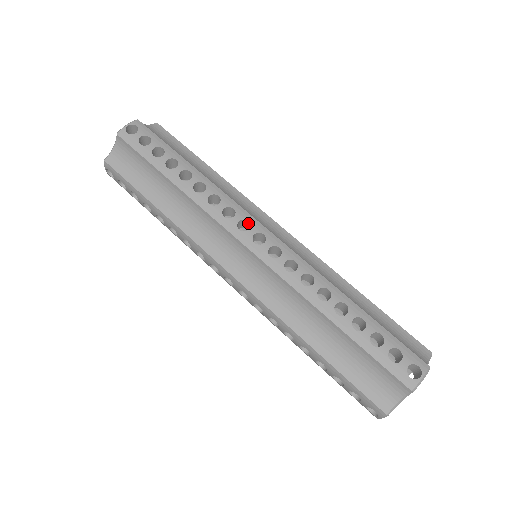
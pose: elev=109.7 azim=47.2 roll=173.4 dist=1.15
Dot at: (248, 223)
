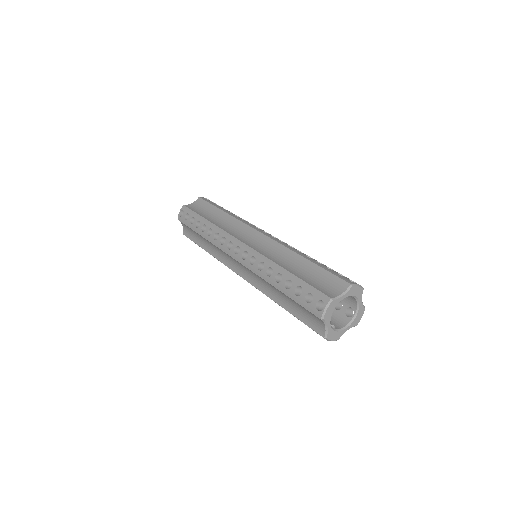
Dot at: occluded
